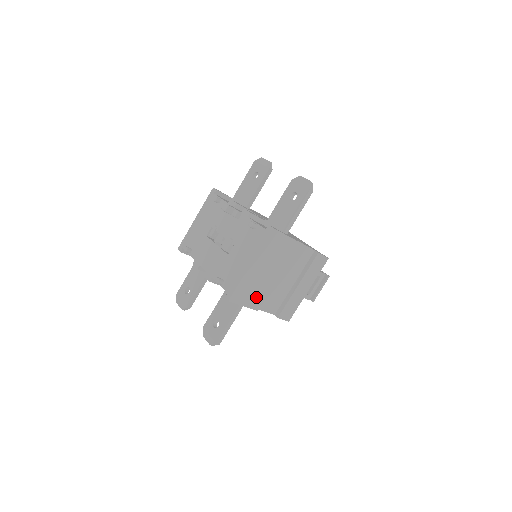
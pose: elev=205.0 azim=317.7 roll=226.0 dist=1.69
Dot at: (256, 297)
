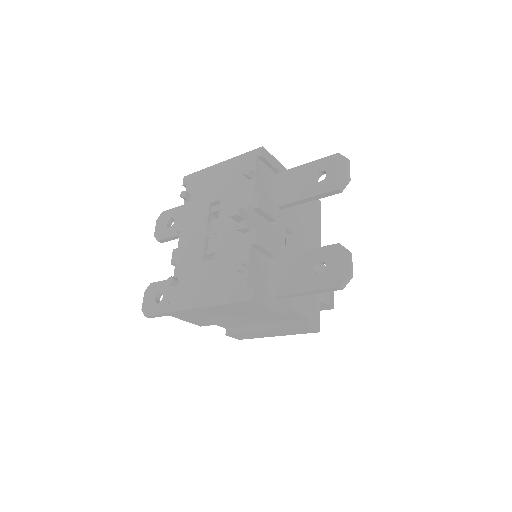
Dot at: (203, 321)
